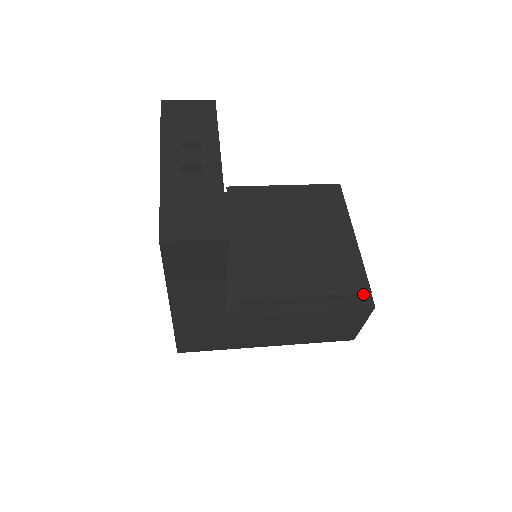
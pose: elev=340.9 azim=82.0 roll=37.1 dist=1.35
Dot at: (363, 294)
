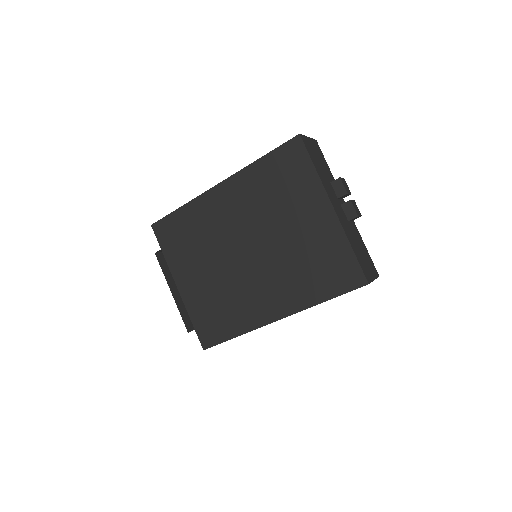
Dot at: occluded
